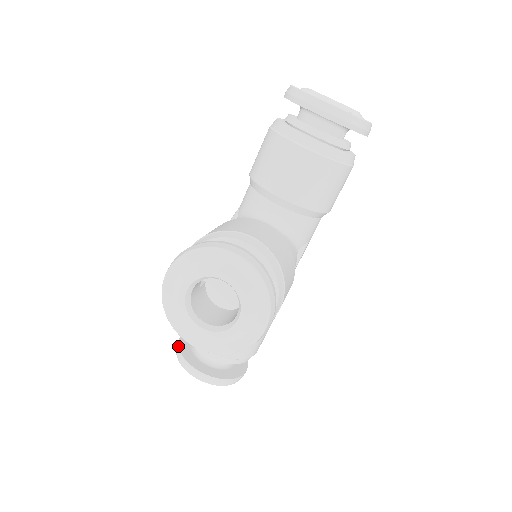
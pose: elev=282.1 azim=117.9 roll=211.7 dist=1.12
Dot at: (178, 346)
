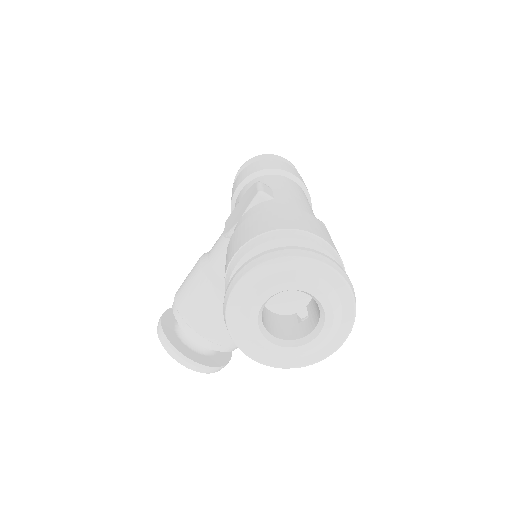
Dot at: occluded
